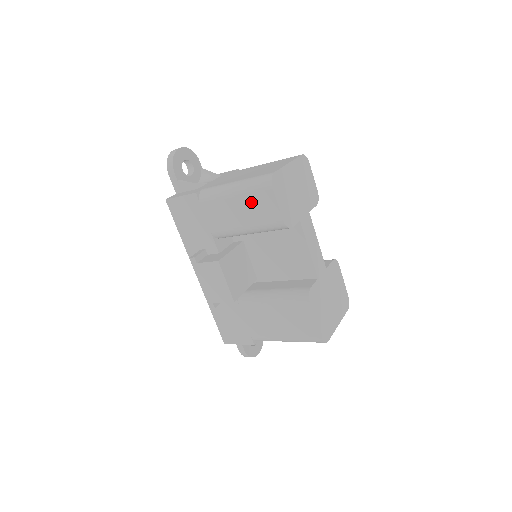
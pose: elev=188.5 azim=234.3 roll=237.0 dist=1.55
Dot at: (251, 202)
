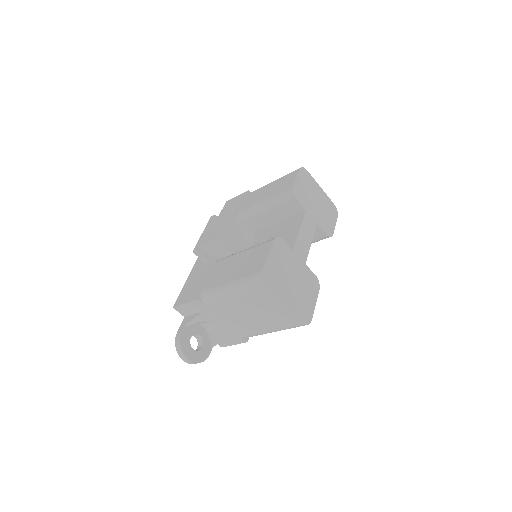
Dot at: (280, 182)
